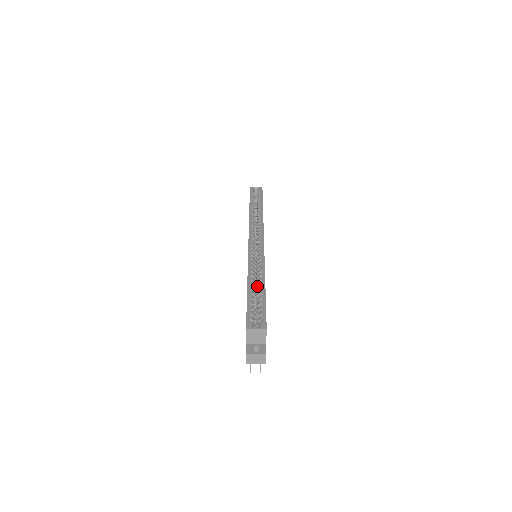
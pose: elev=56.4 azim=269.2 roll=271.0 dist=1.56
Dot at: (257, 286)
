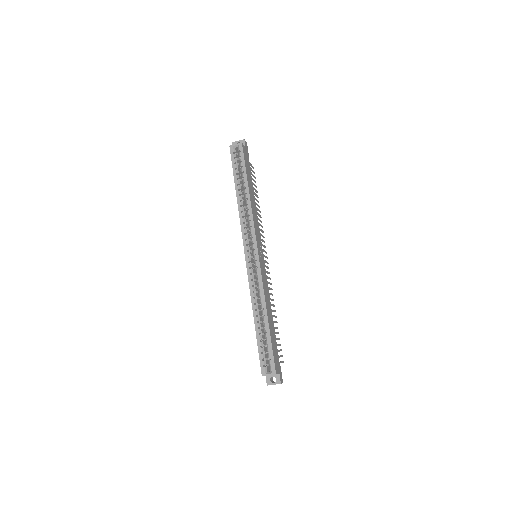
Dot at: (262, 316)
